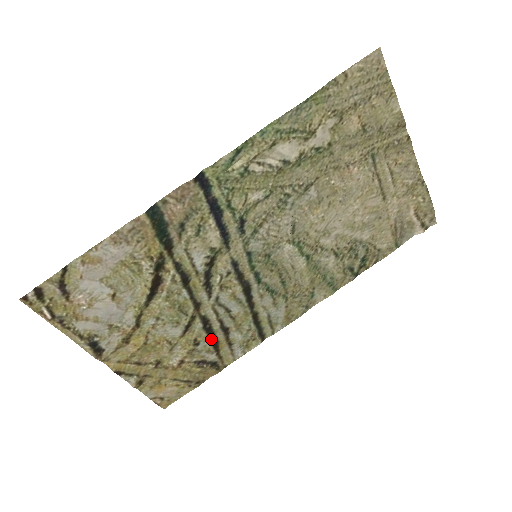
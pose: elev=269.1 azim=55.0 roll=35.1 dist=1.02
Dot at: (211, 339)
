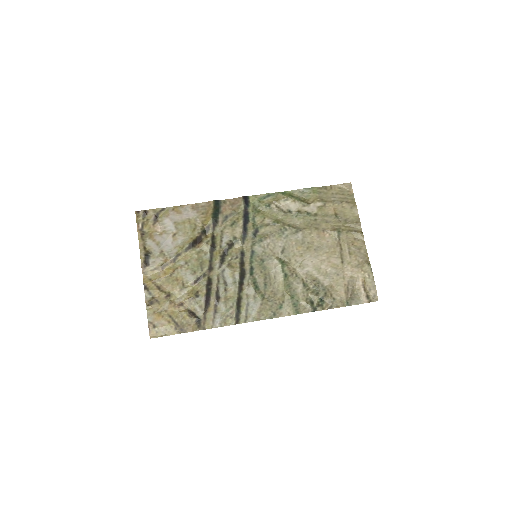
Dot at: (206, 298)
